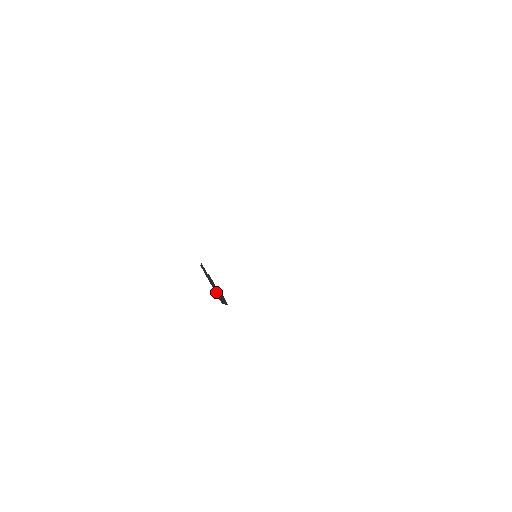
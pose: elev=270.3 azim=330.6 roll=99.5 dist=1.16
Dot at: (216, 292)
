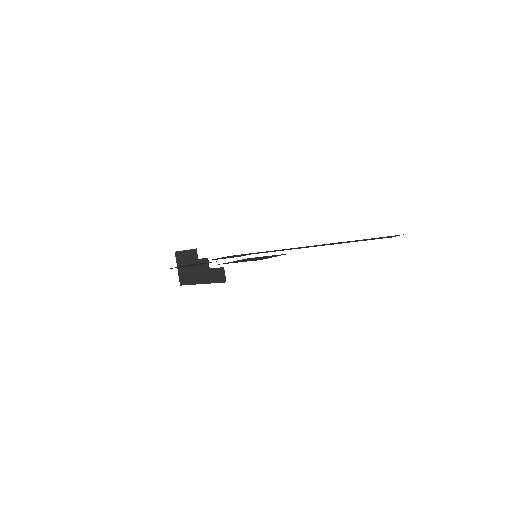
Dot at: (187, 275)
